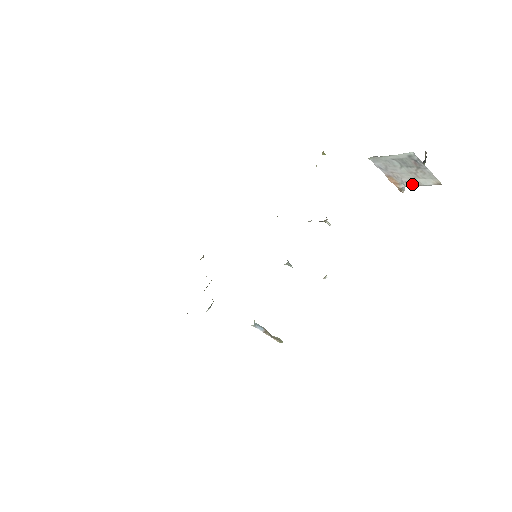
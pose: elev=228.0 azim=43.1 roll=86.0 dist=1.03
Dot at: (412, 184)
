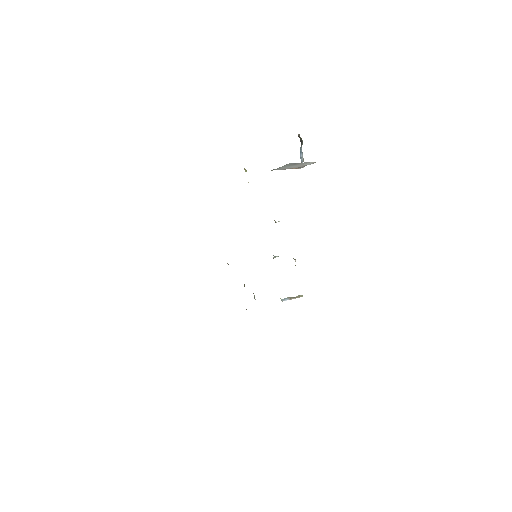
Dot at: (304, 166)
